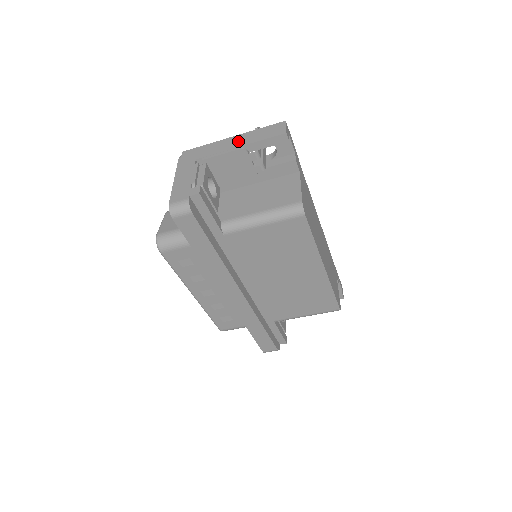
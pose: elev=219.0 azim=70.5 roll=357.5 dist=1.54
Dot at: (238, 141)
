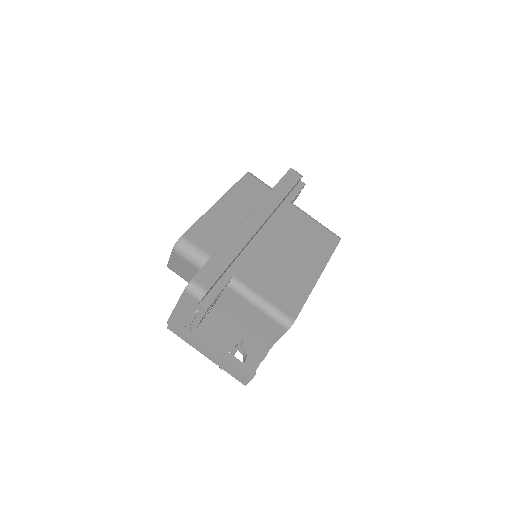
Dot at: occluded
